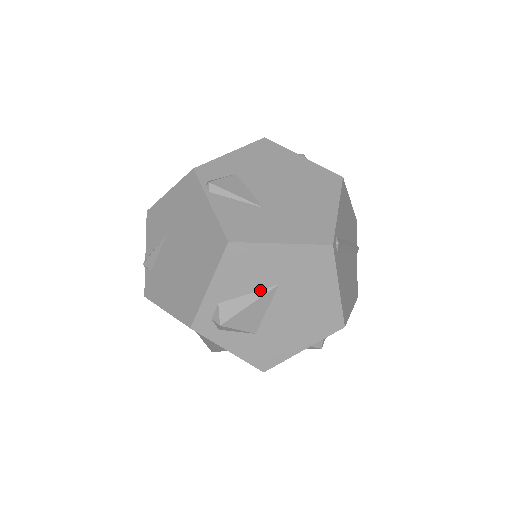
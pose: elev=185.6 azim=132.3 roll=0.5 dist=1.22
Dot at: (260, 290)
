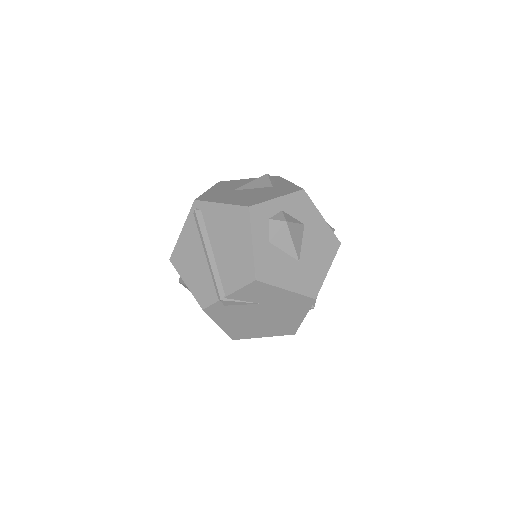
Dot at: occluded
